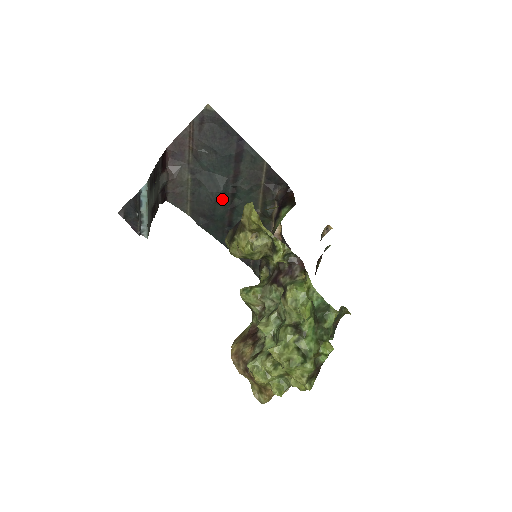
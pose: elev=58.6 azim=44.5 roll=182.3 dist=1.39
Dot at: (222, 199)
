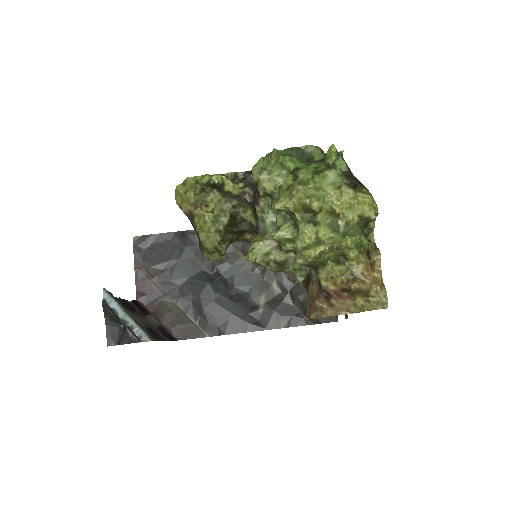
Dot at: (216, 290)
